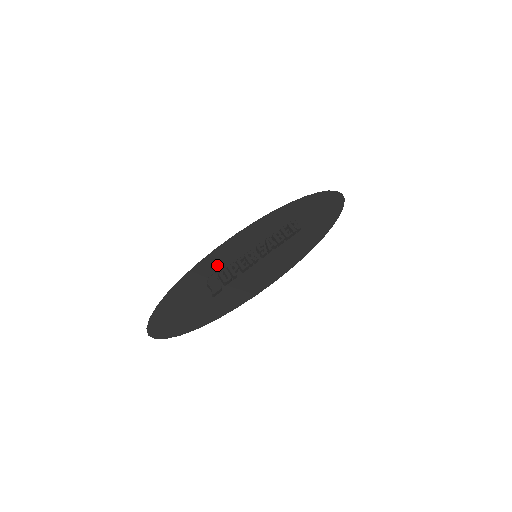
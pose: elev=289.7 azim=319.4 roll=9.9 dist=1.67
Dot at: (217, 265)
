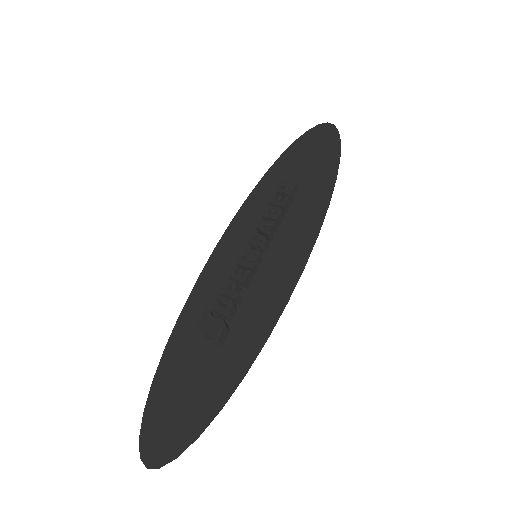
Dot at: (207, 301)
